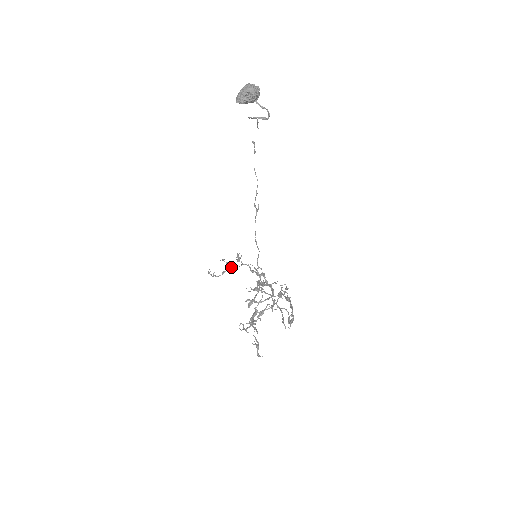
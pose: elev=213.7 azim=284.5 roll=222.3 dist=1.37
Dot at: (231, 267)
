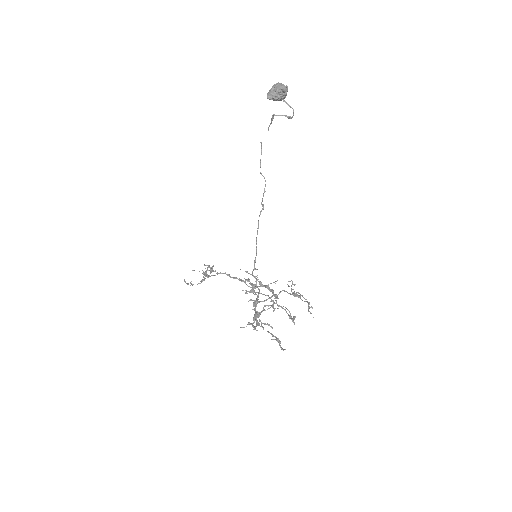
Dot at: occluded
